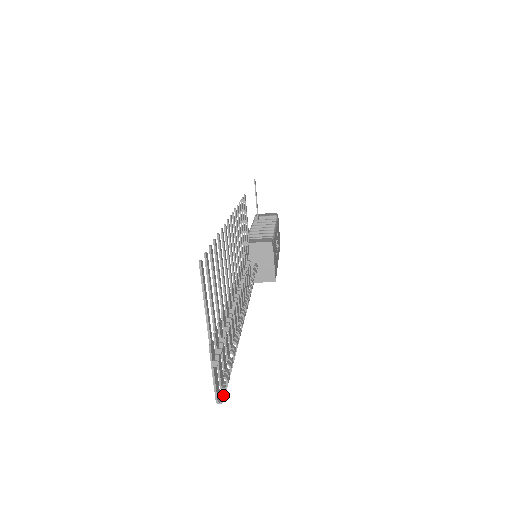
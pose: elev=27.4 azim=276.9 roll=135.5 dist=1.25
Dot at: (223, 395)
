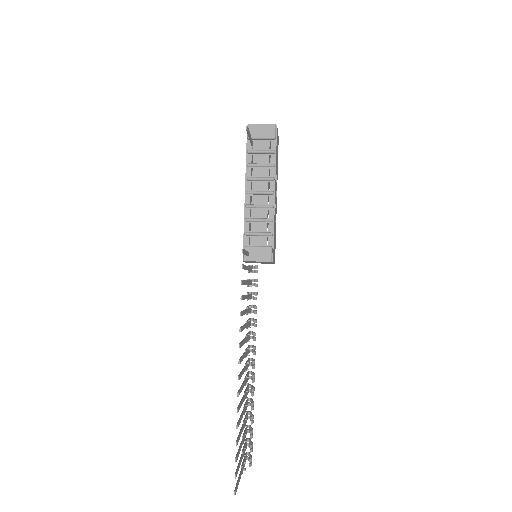
Dot at: occluded
